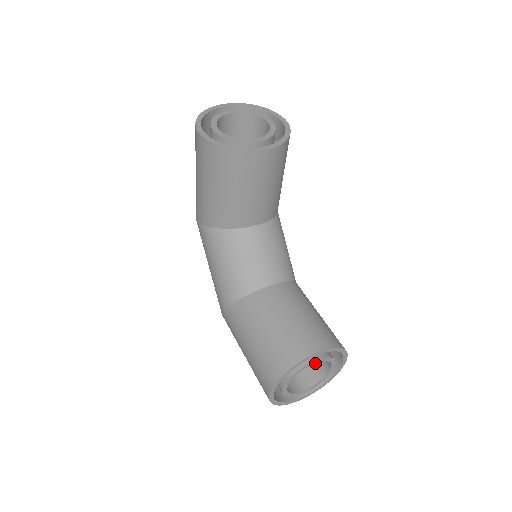
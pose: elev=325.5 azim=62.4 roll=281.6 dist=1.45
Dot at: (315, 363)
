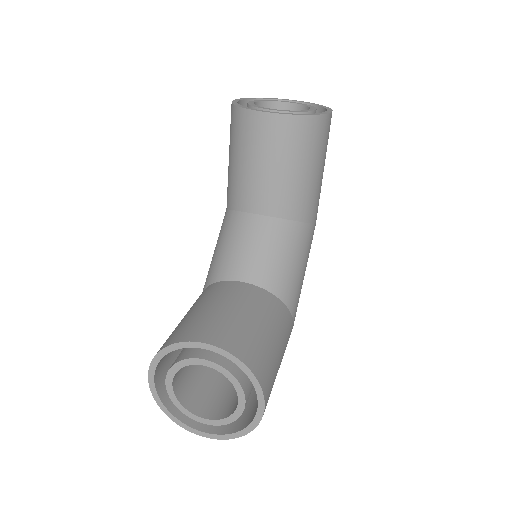
Dot at: occluded
